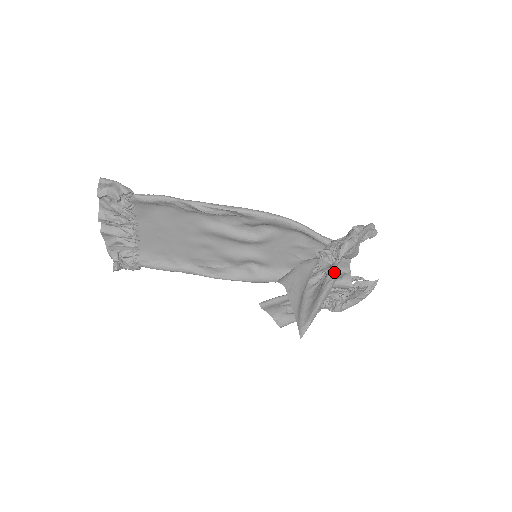
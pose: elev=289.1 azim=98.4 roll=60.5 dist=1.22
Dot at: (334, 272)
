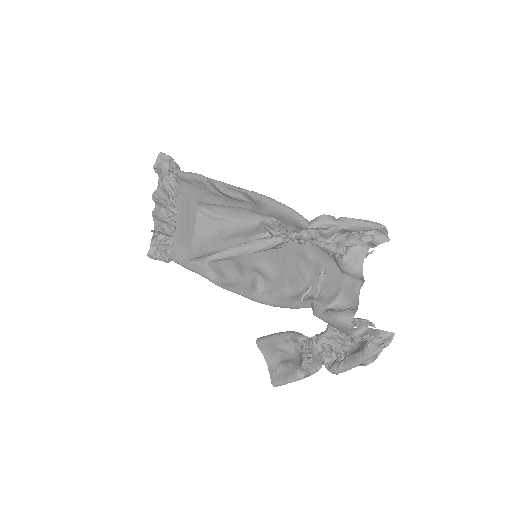
Dot at: (284, 234)
